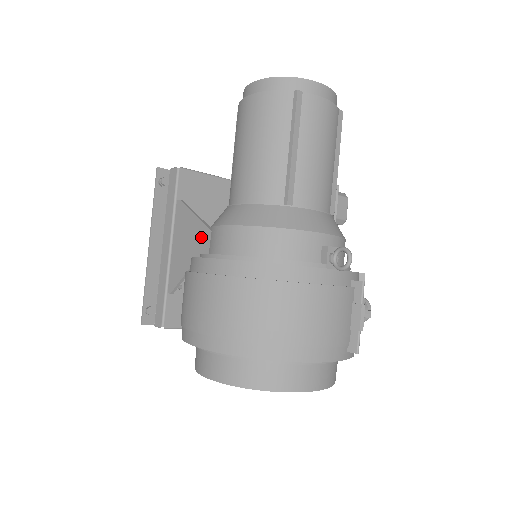
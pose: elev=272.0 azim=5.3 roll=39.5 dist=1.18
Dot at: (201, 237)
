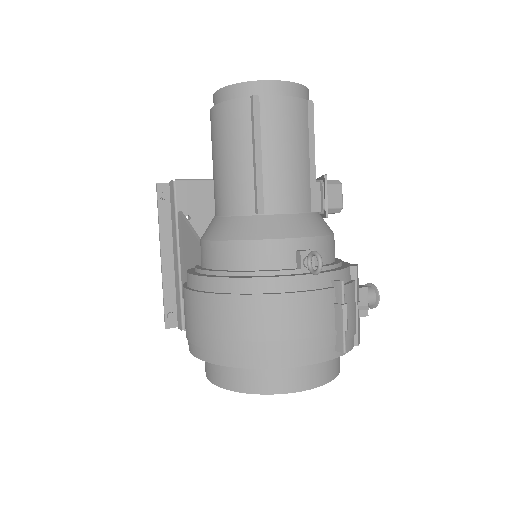
Dot at: (195, 249)
